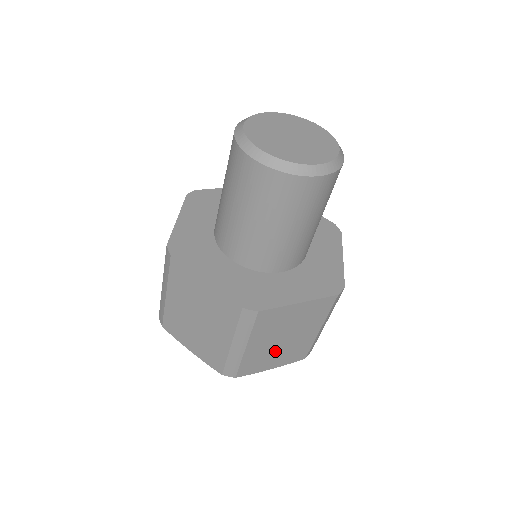
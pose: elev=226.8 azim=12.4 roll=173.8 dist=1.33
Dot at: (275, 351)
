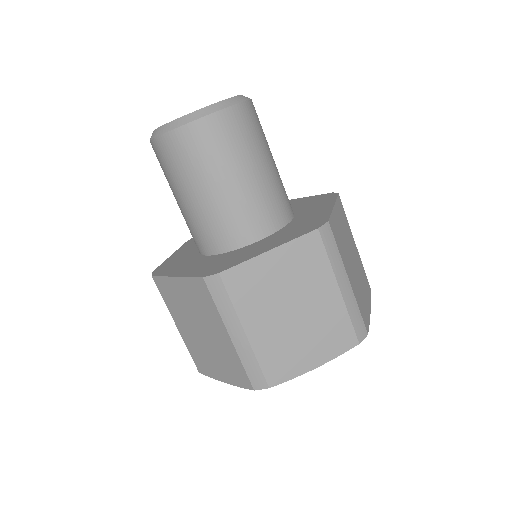
Dot at: (359, 283)
